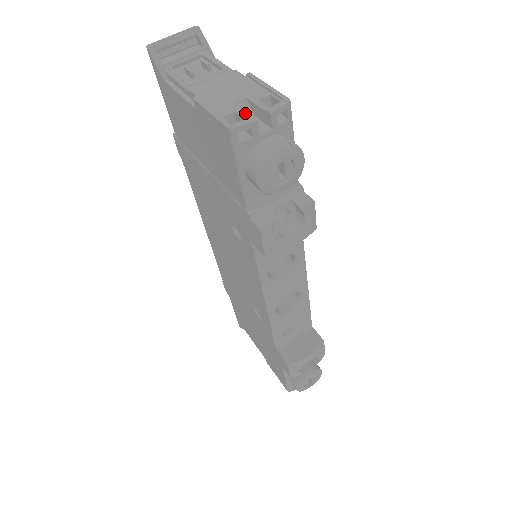
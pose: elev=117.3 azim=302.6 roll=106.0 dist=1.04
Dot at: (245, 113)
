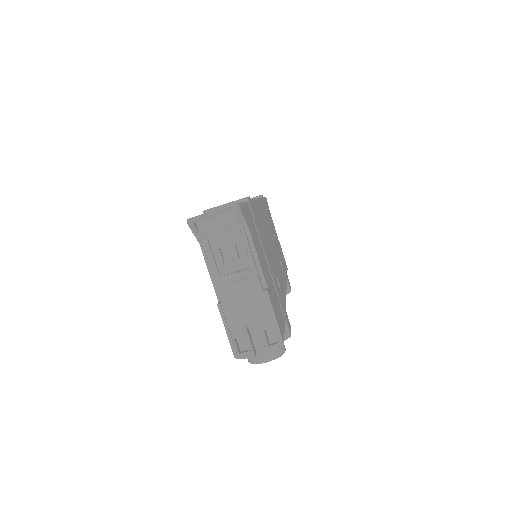
Dot at: (250, 342)
